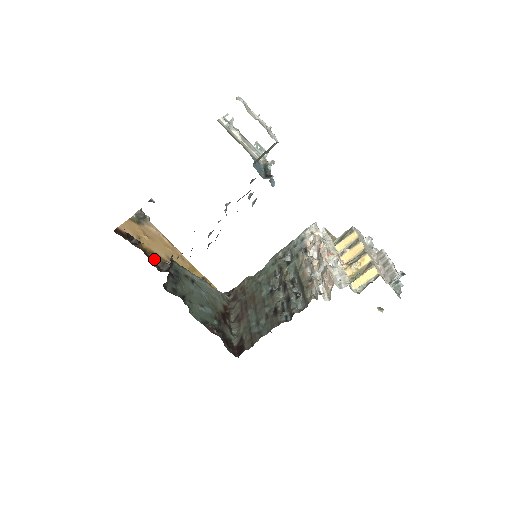
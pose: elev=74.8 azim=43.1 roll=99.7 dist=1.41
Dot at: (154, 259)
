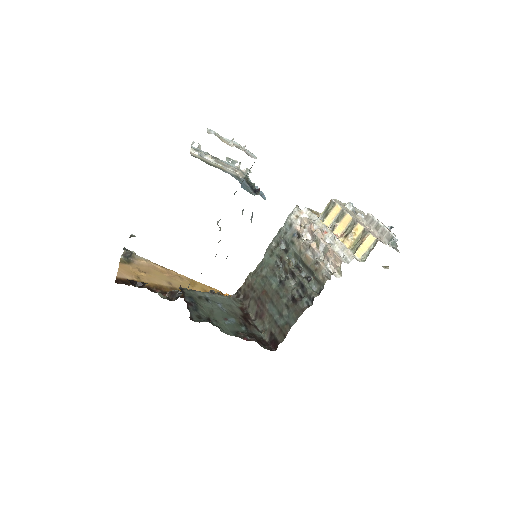
Dot at: (160, 291)
